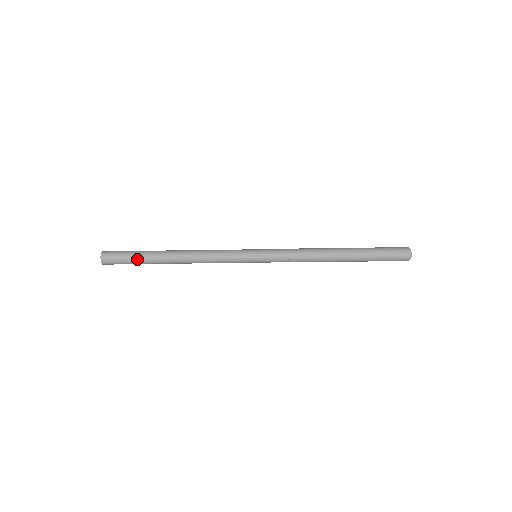
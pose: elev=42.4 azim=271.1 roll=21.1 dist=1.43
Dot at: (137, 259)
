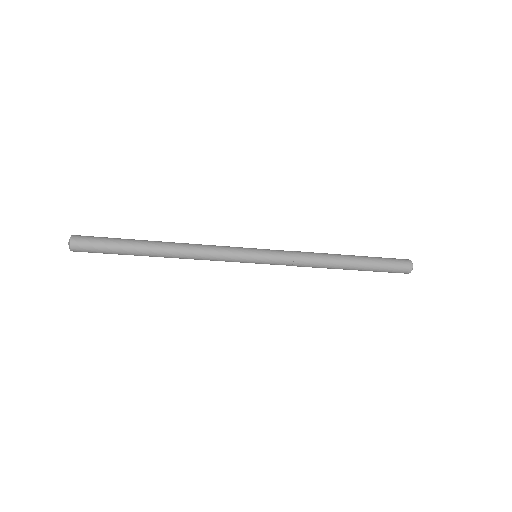
Dot at: occluded
